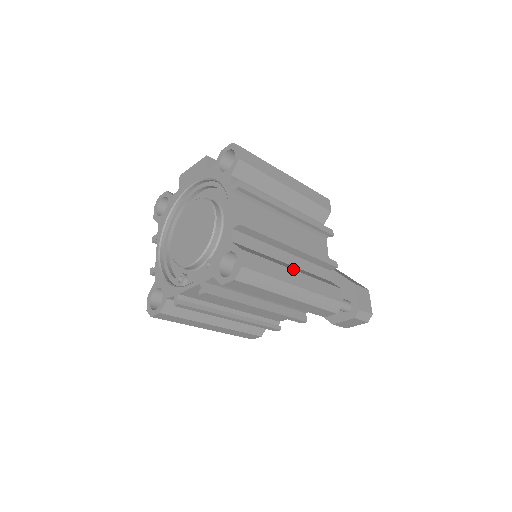
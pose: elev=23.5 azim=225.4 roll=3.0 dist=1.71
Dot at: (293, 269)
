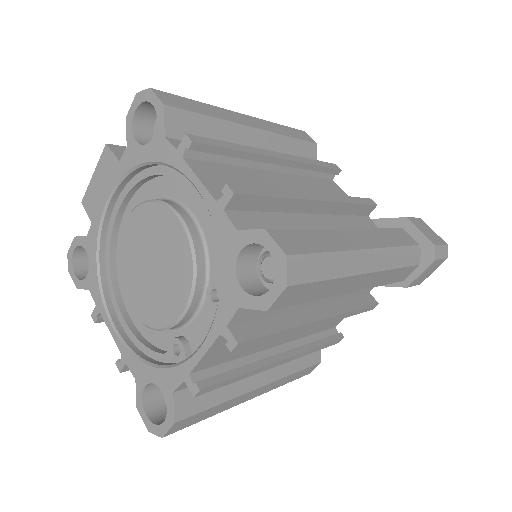
Dot at: occluded
